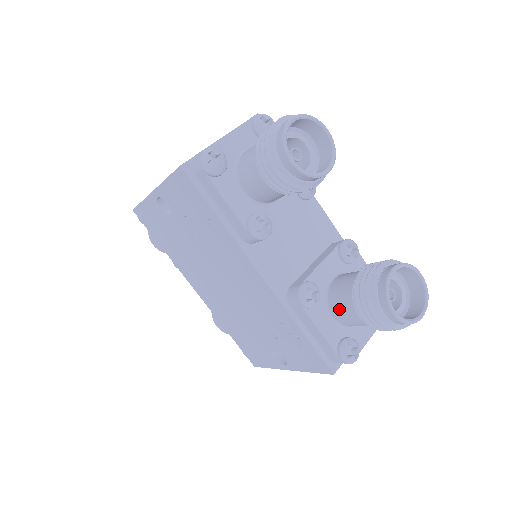
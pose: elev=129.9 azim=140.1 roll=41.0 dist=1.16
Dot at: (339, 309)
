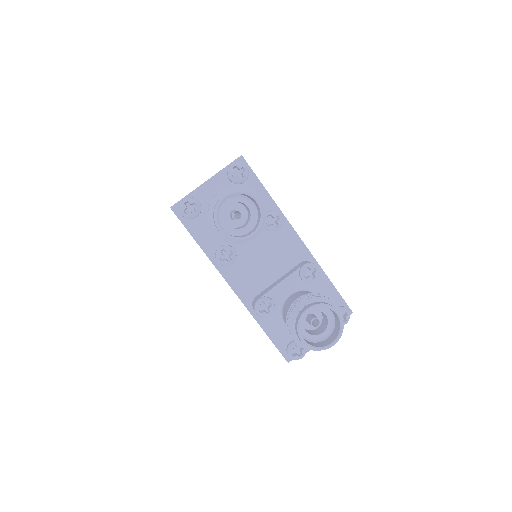
Dot at: occluded
